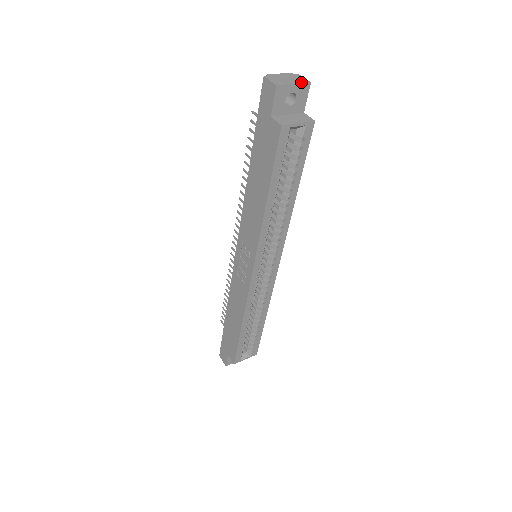
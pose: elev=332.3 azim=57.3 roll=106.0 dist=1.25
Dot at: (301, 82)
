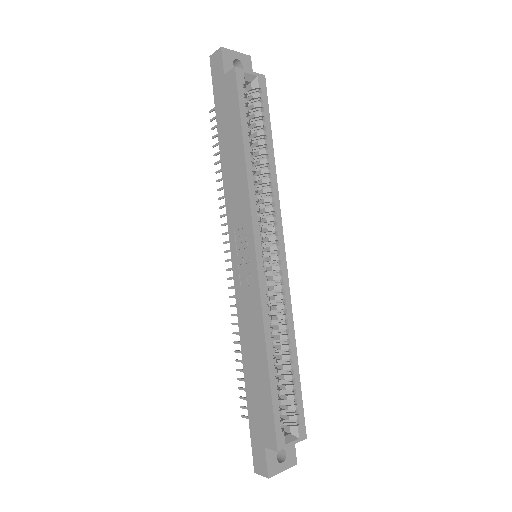
Dot at: (242, 54)
